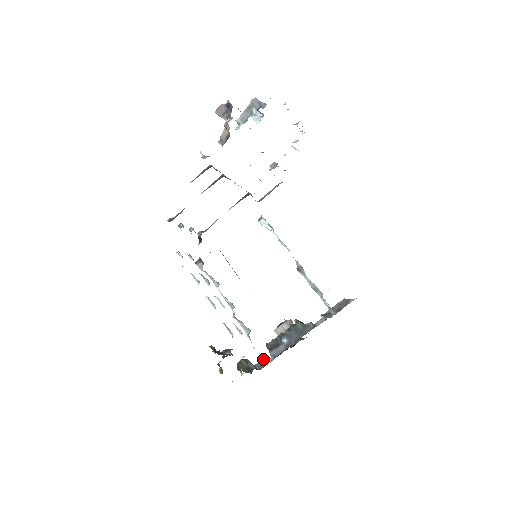
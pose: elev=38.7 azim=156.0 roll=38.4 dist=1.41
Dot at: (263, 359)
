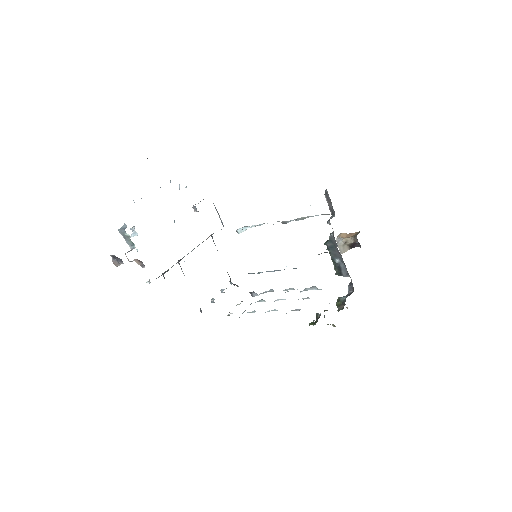
Dot at: occluded
